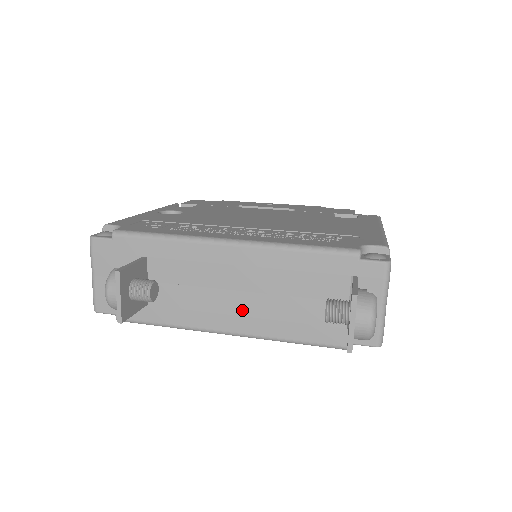
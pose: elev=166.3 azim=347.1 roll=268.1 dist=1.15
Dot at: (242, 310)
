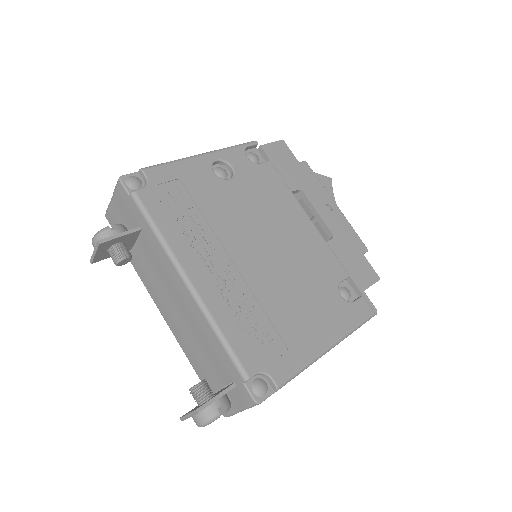
Dot at: (173, 316)
